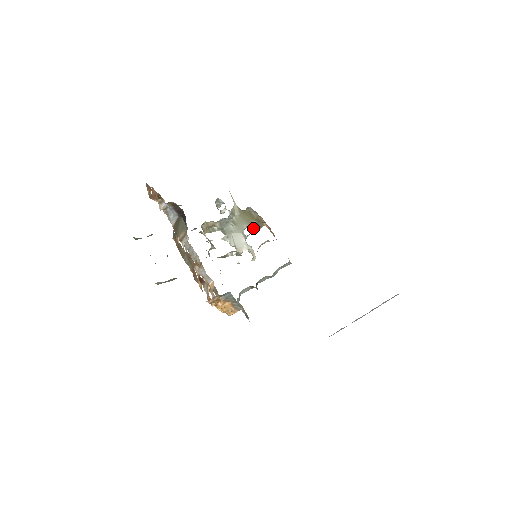
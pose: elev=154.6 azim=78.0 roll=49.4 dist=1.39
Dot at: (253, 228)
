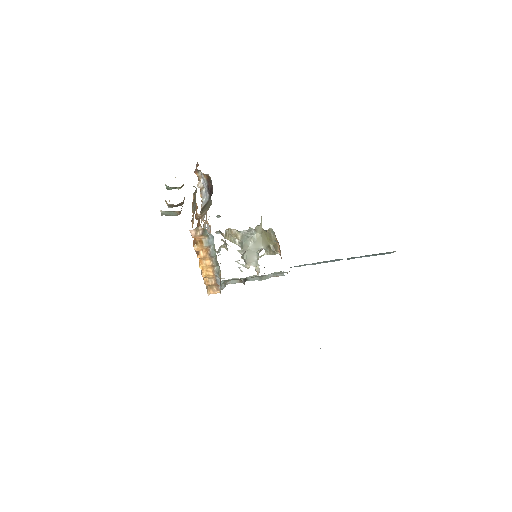
Dot at: (267, 250)
